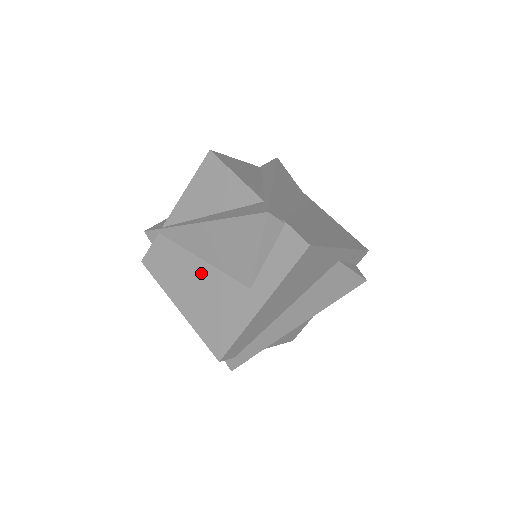
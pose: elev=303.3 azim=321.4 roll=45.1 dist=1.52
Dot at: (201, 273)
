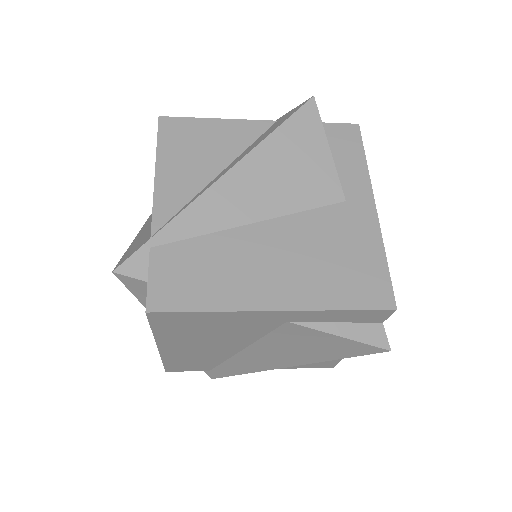
Dot at: (269, 237)
